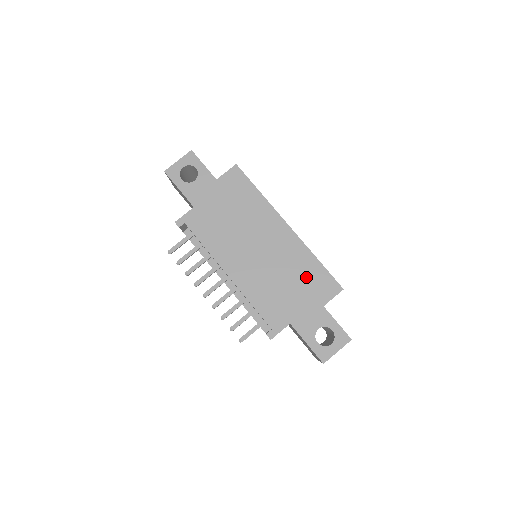
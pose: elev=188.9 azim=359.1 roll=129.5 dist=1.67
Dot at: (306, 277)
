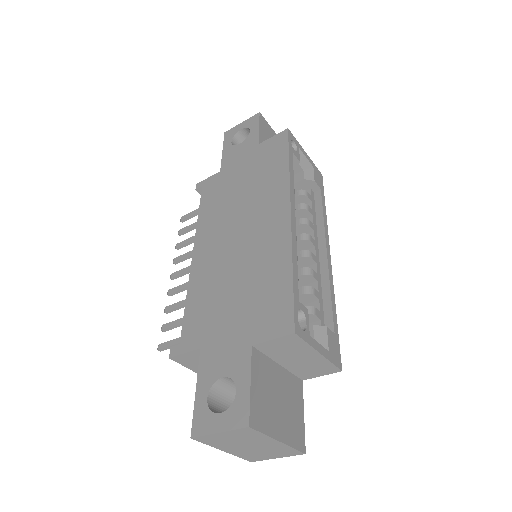
Dot at: (261, 290)
